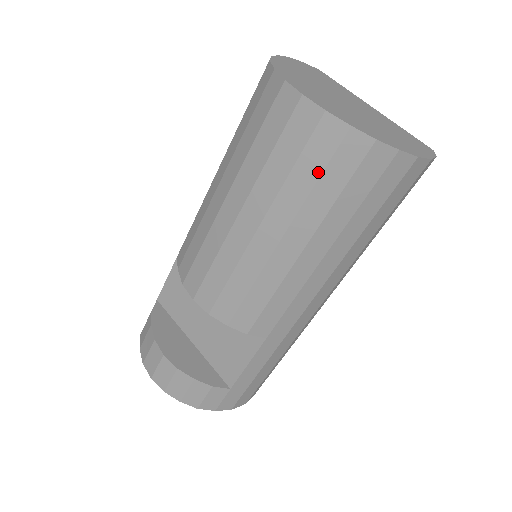
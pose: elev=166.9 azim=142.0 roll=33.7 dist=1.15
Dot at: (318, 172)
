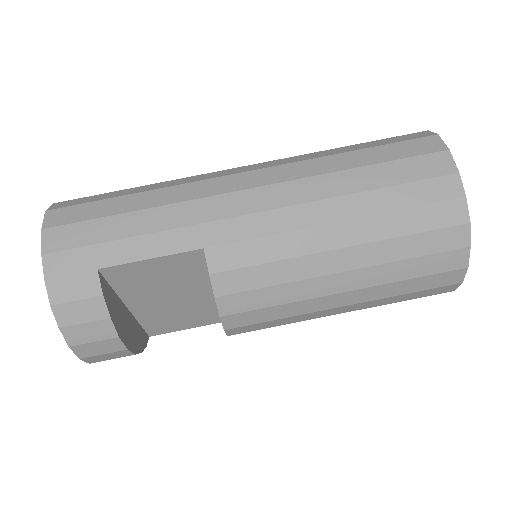
Dot at: occluded
